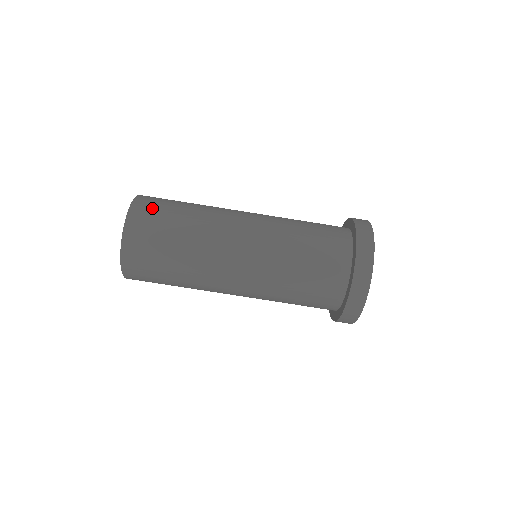
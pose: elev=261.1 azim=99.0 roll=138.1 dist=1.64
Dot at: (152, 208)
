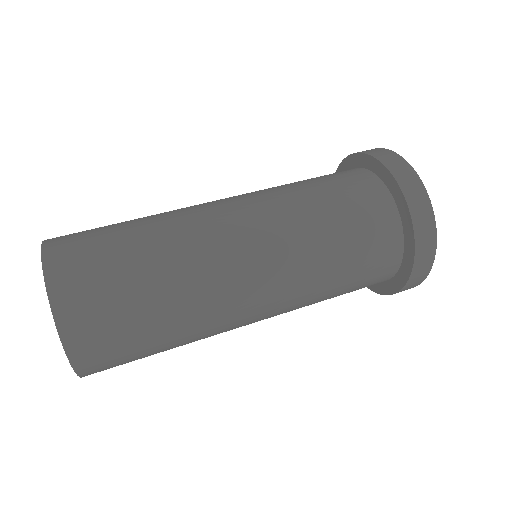
Dot at: (79, 232)
